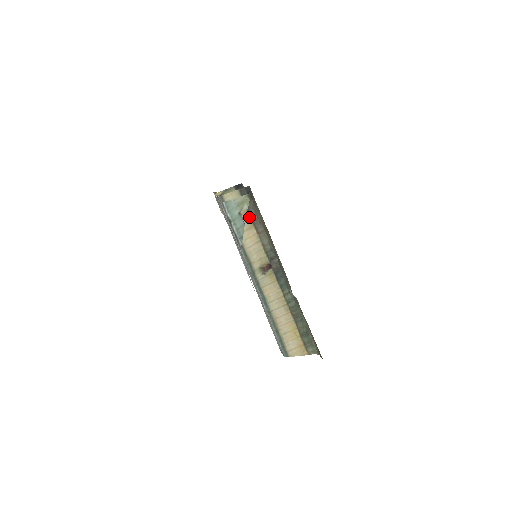
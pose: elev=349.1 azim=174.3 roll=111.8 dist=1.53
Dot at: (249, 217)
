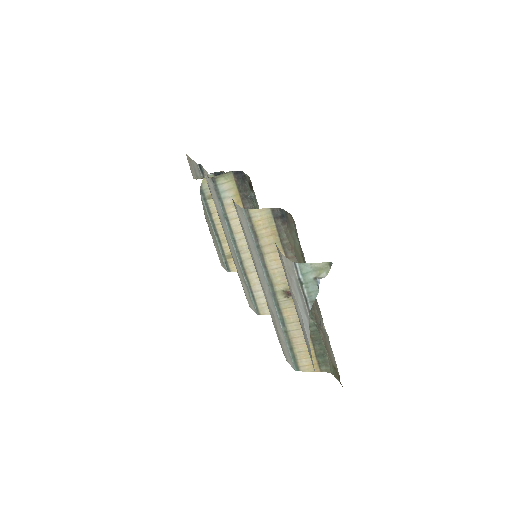
Dot at: (279, 240)
